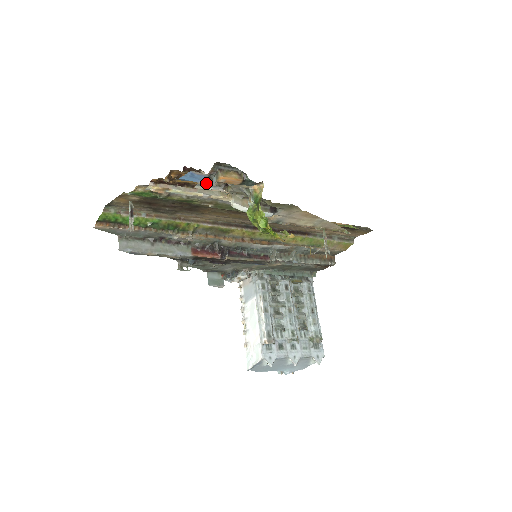
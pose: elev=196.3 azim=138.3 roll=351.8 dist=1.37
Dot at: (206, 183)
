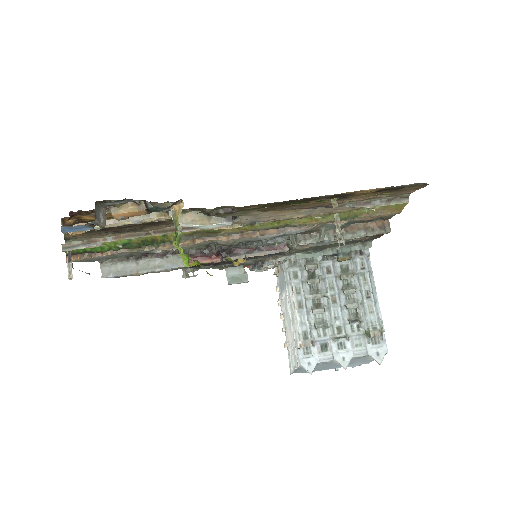
Dot at: (71, 245)
